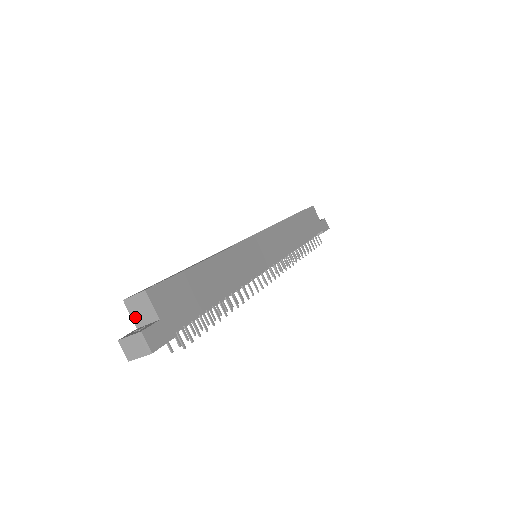
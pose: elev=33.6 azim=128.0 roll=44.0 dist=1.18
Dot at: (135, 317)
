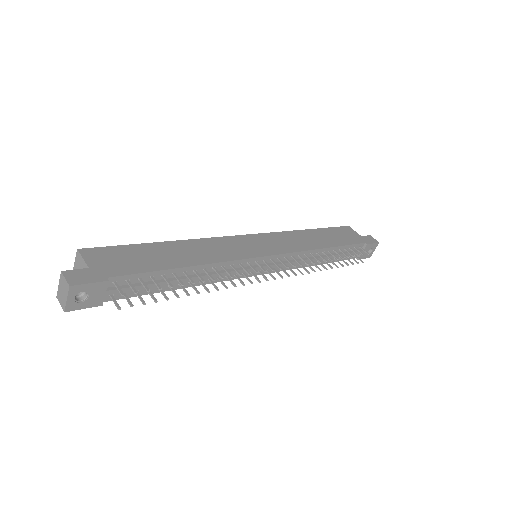
Dot at: occluded
